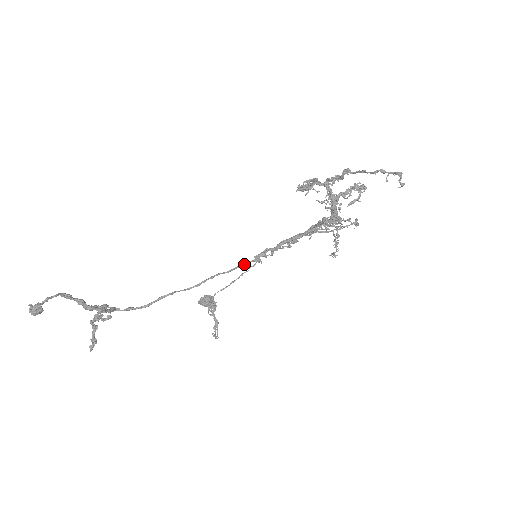
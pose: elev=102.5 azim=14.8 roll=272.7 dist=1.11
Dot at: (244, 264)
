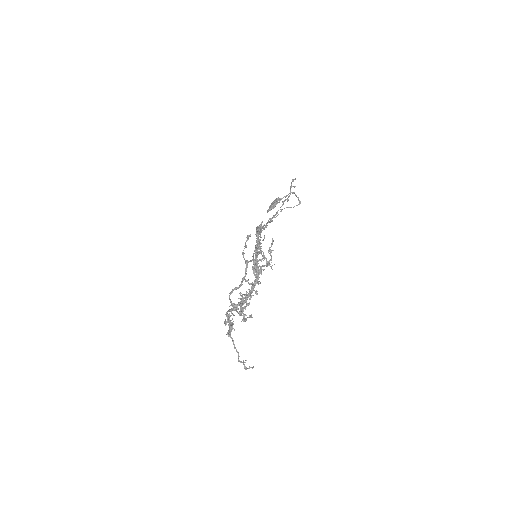
Dot at: occluded
